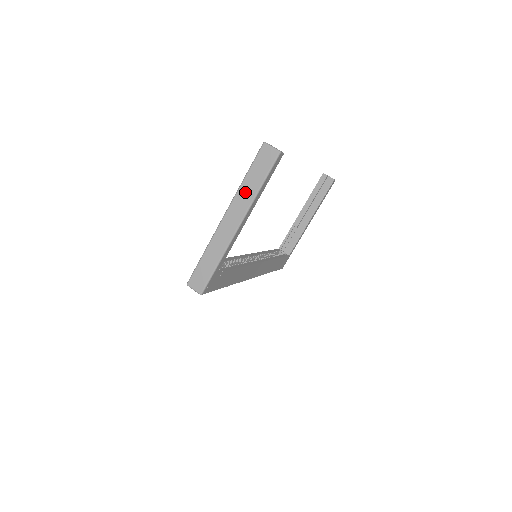
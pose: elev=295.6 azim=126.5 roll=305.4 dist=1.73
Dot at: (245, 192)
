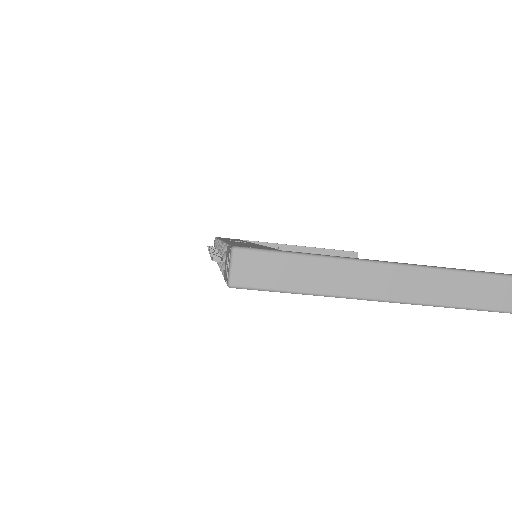
Dot at: (451, 285)
